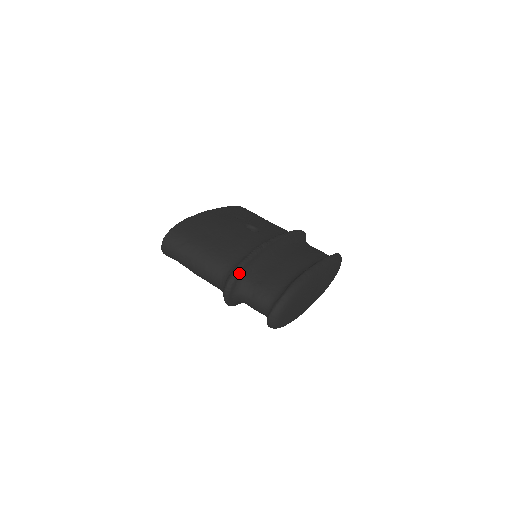
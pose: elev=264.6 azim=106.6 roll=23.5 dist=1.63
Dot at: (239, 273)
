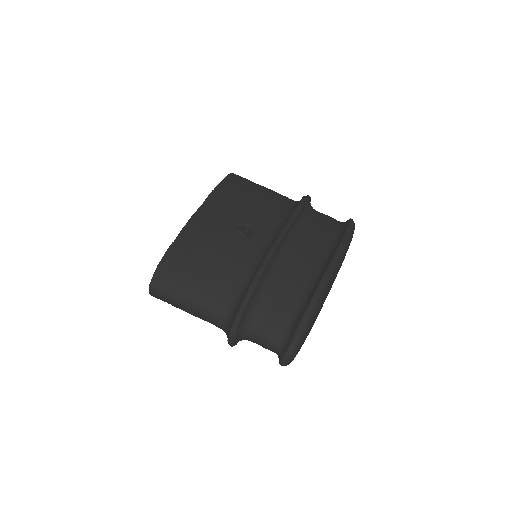
Dot at: (239, 324)
